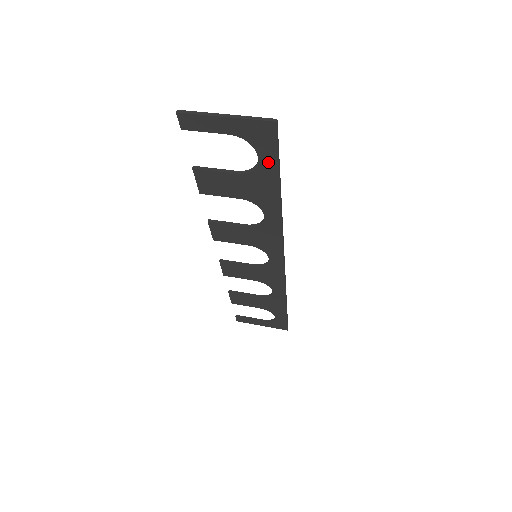
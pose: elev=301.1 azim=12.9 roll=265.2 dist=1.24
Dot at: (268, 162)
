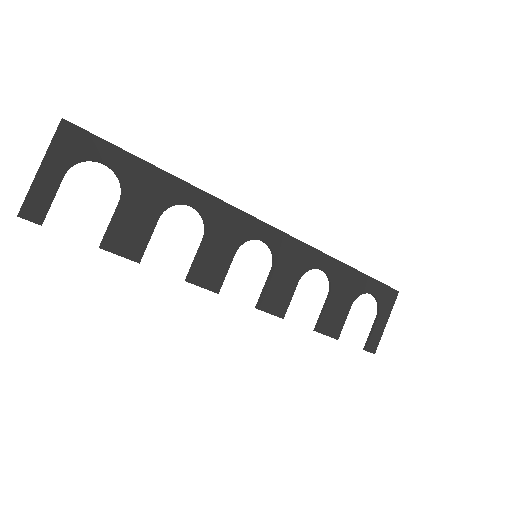
Dot at: (113, 157)
